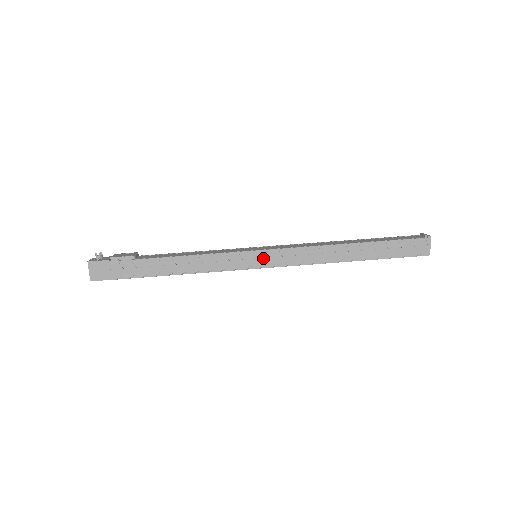
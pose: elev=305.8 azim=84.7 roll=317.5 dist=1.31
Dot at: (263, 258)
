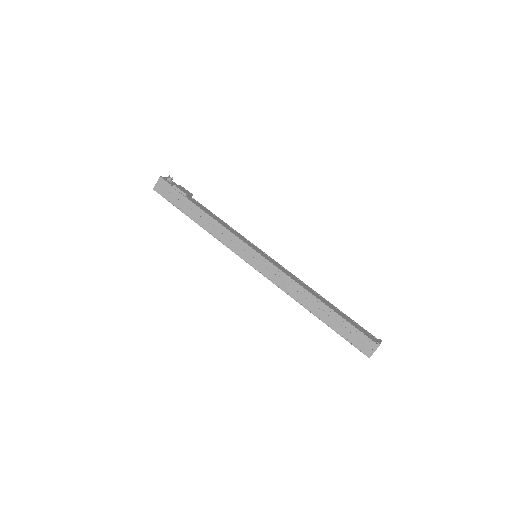
Dot at: (257, 260)
